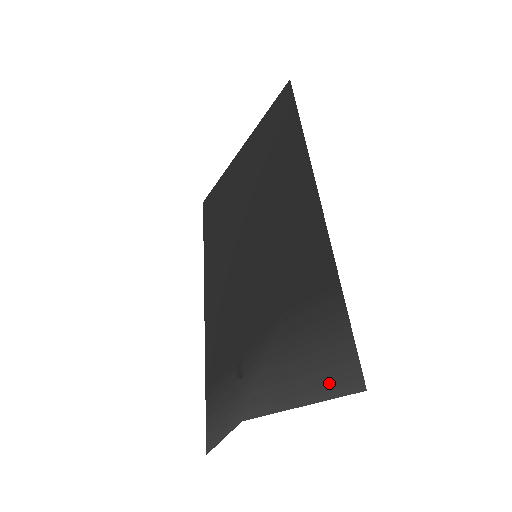
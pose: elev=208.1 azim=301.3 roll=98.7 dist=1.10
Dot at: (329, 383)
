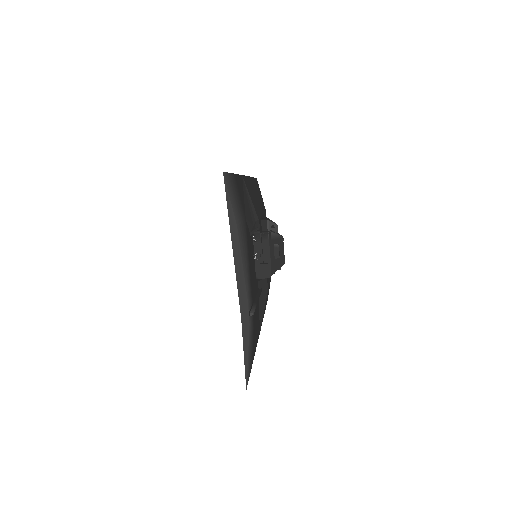
Dot at: (229, 205)
